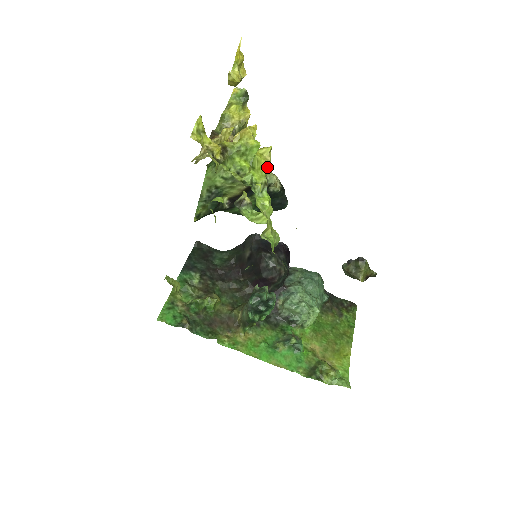
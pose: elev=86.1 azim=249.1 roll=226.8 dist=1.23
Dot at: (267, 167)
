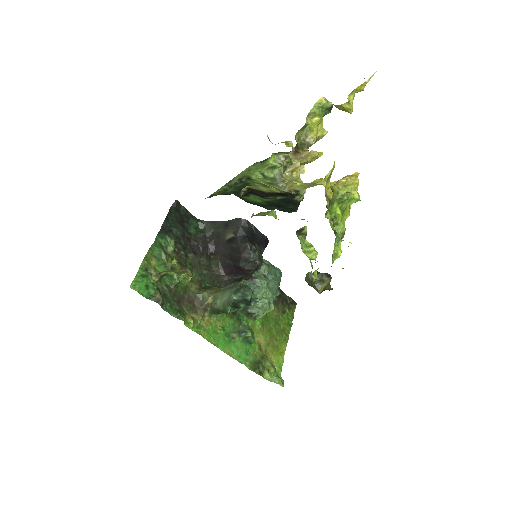
Dot at: (348, 215)
